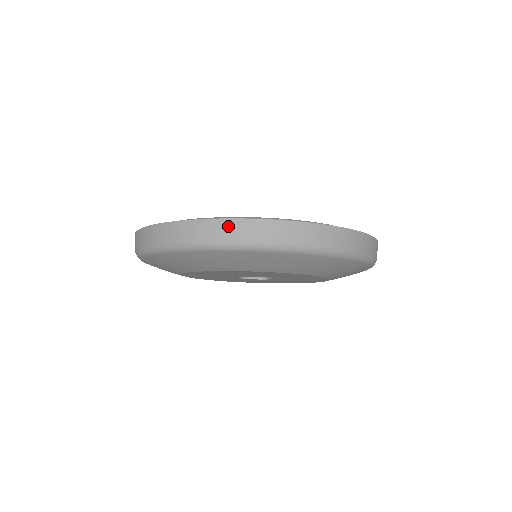
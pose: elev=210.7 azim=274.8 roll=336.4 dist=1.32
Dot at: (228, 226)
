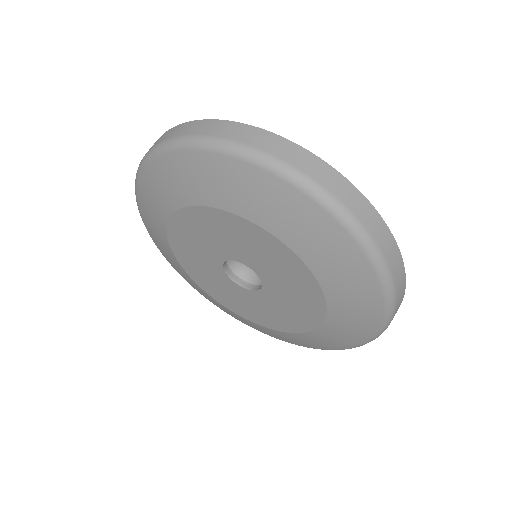
Dot at: (329, 174)
